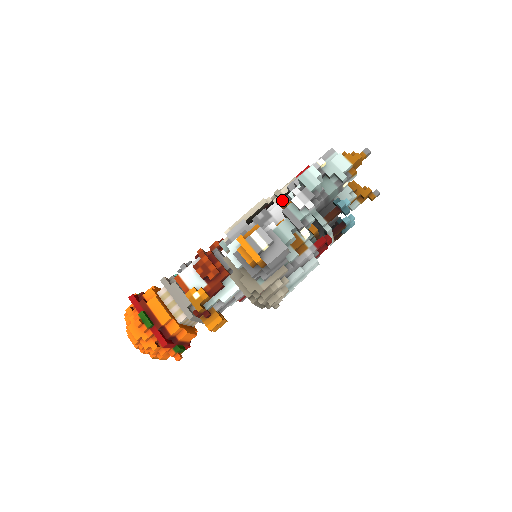
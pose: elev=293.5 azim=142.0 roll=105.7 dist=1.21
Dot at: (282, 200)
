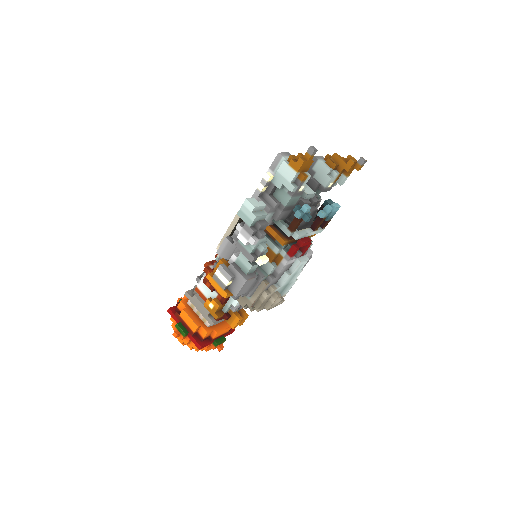
Dot at: occluded
